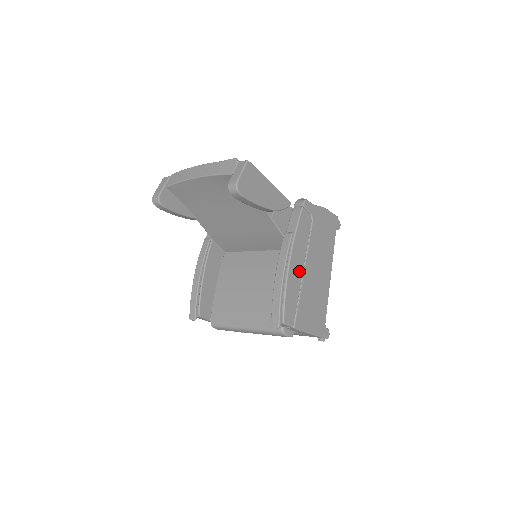
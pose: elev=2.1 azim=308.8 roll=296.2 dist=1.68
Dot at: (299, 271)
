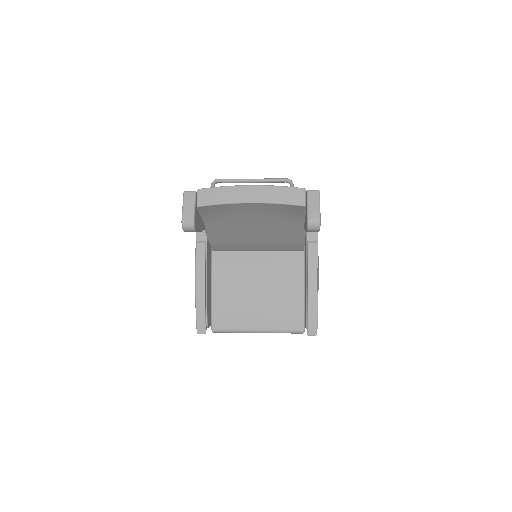
Dot at: occluded
